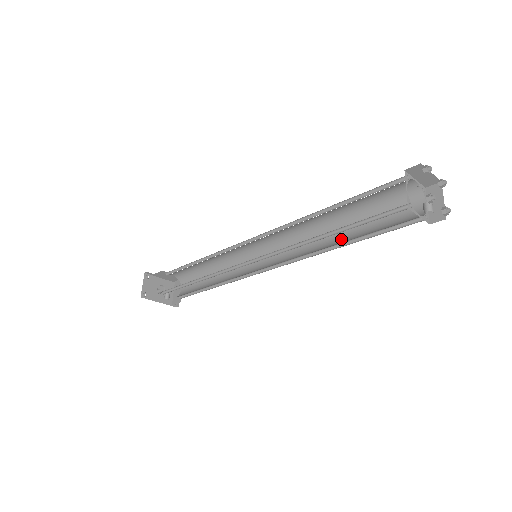
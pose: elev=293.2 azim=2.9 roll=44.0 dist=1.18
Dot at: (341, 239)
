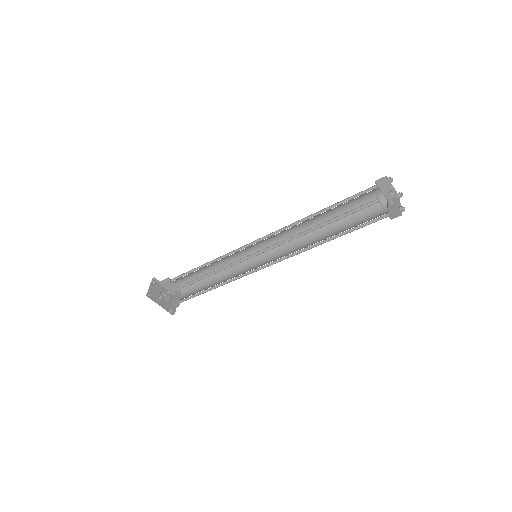
Dot at: (326, 238)
